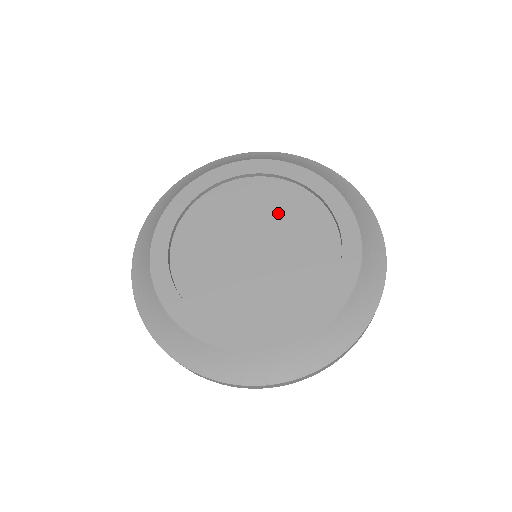
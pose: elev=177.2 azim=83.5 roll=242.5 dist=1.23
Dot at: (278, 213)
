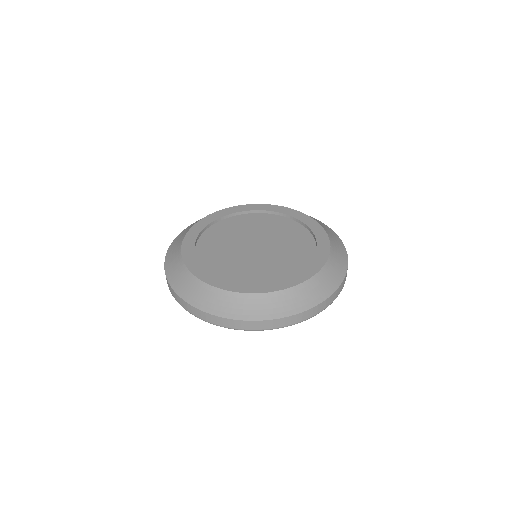
Dot at: (282, 235)
